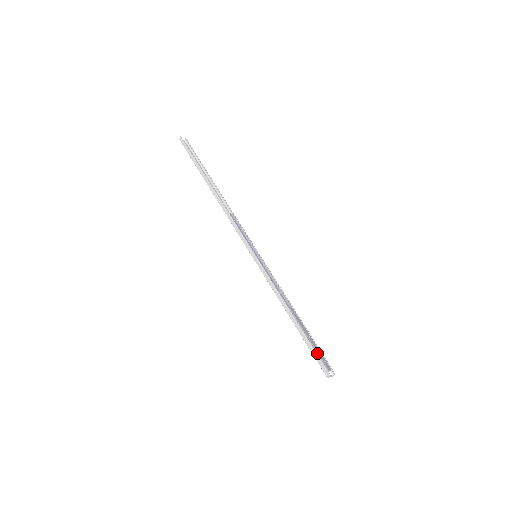
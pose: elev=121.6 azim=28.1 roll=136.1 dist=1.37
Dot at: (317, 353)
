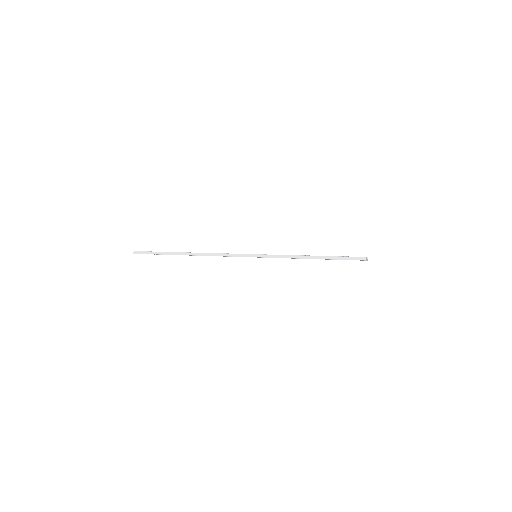
Dot at: (347, 257)
